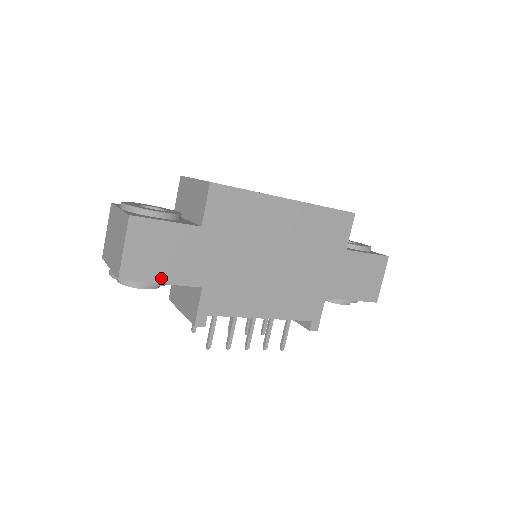
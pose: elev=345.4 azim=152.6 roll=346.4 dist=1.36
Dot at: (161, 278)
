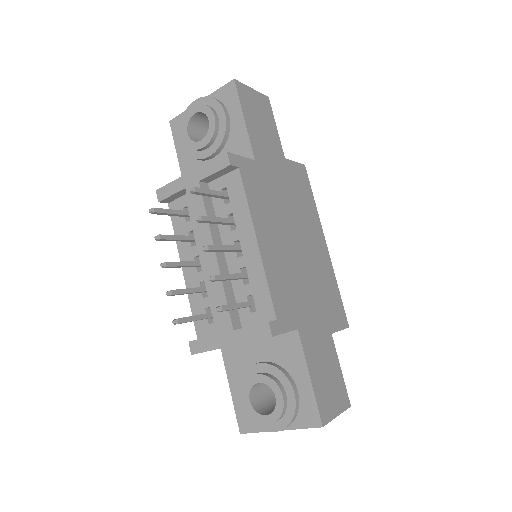
Dot at: (247, 118)
